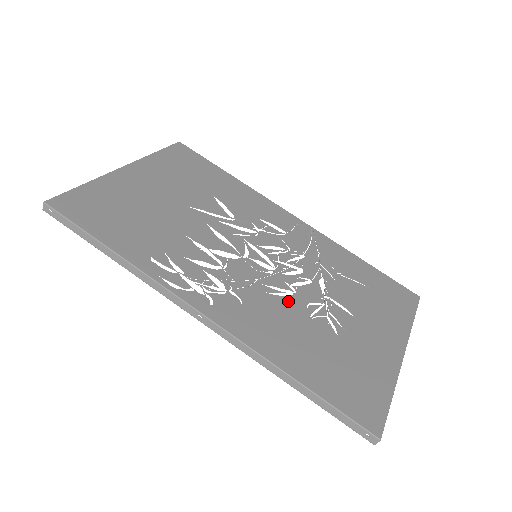
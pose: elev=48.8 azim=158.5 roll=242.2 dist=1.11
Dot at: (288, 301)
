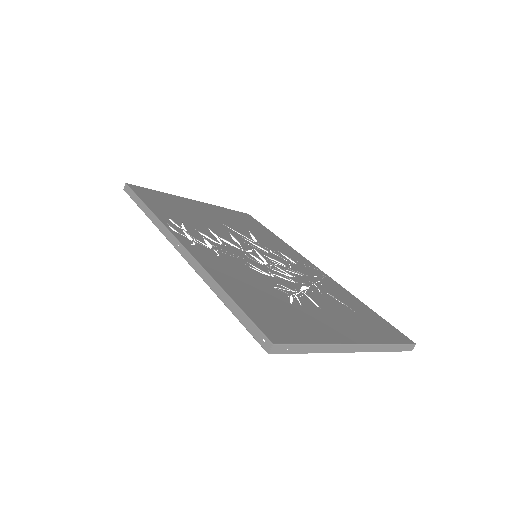
Dot at: (261, 275)
